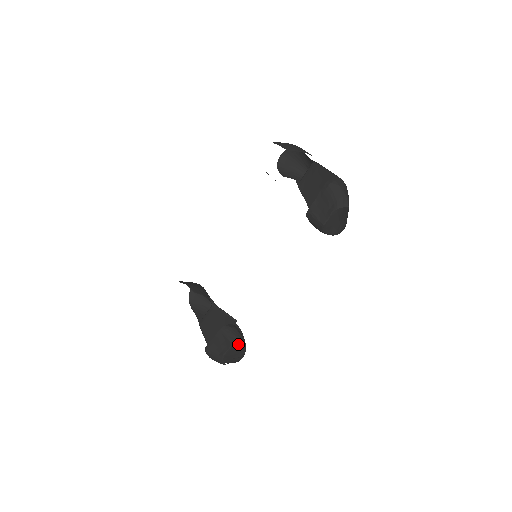
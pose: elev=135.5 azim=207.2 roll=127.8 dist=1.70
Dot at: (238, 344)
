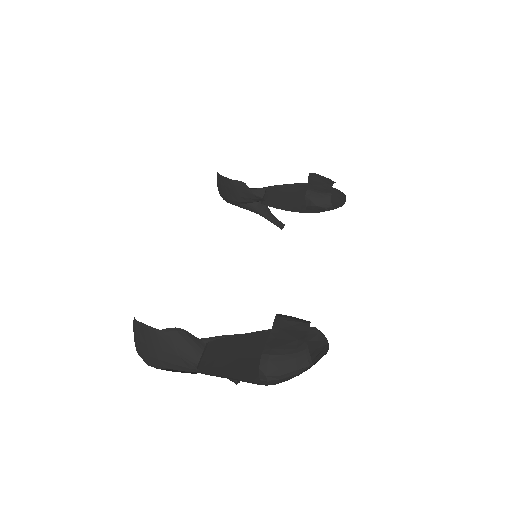
Dot at: occluded
